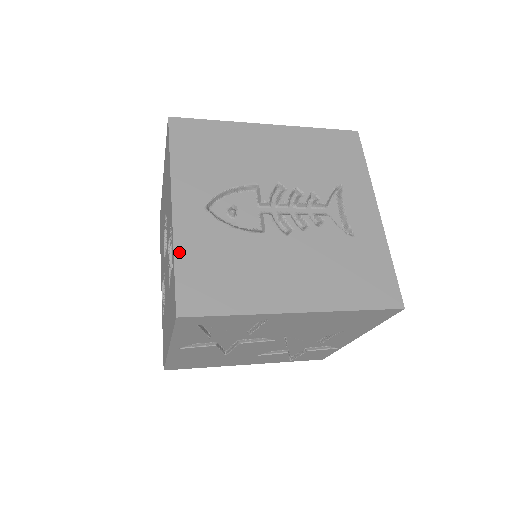
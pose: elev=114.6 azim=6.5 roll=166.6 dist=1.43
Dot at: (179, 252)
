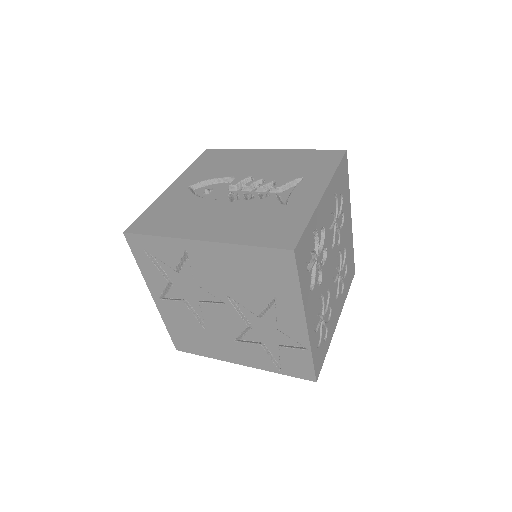
Dot at: (154, 205)
